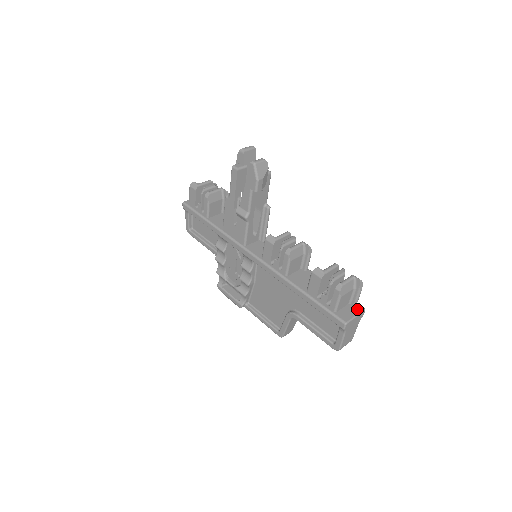
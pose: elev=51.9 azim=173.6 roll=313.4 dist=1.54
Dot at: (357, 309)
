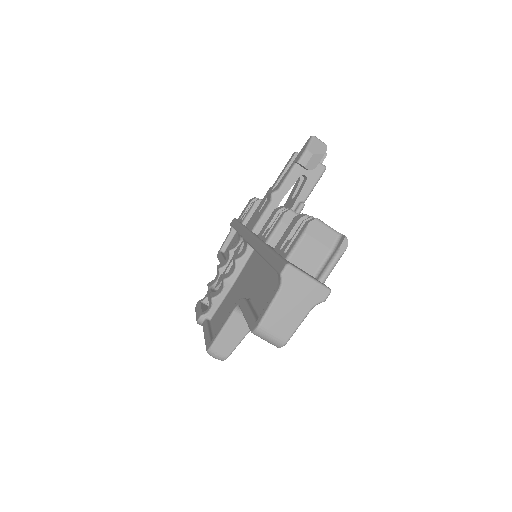
Dot at: (319, 281)
